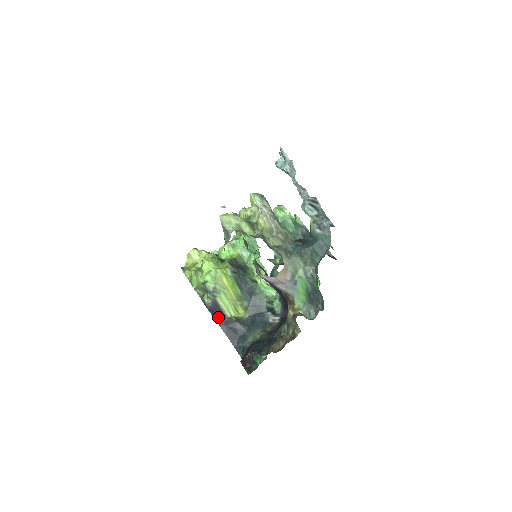
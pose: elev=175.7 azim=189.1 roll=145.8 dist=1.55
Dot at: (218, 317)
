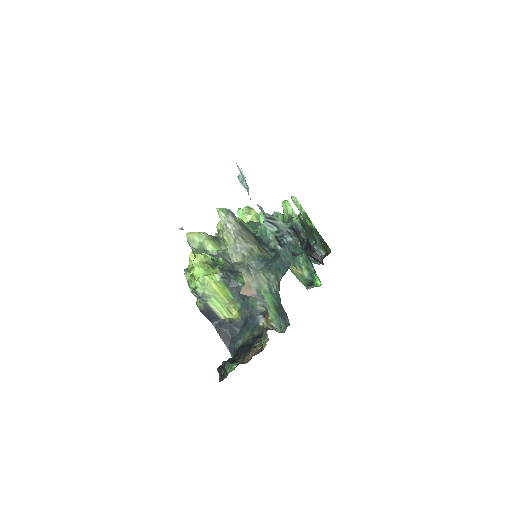
Dot at: (212, 319)
